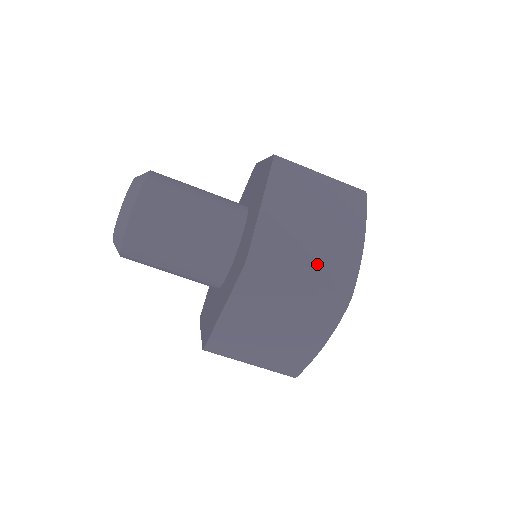
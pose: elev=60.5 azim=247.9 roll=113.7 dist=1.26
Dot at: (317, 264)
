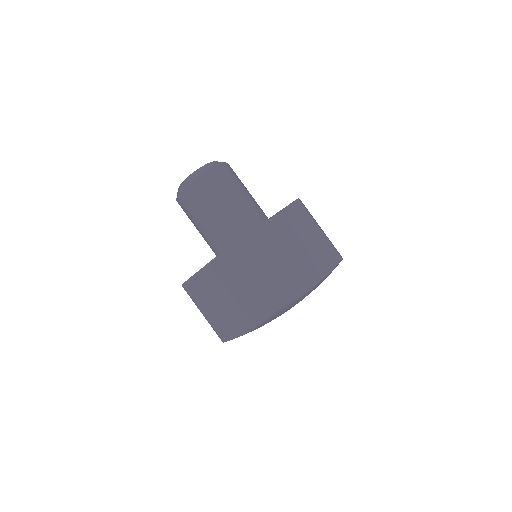
Dot at: occluded
